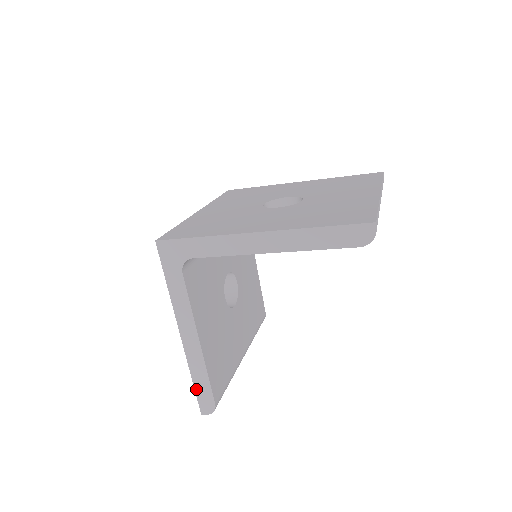
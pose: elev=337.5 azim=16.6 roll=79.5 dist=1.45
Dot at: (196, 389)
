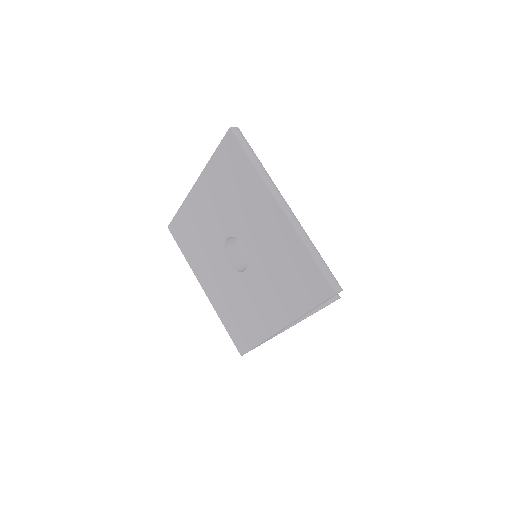
Dot at: occluded
